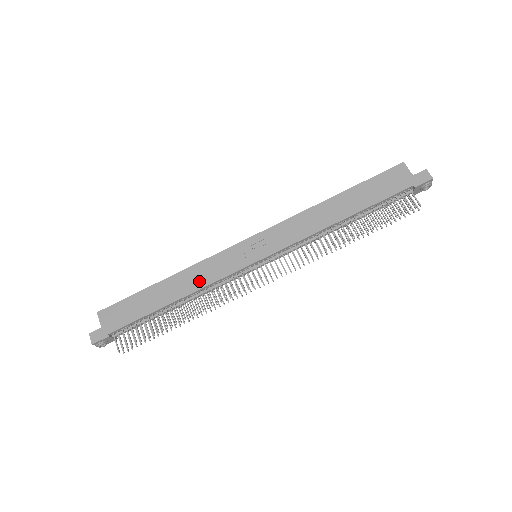
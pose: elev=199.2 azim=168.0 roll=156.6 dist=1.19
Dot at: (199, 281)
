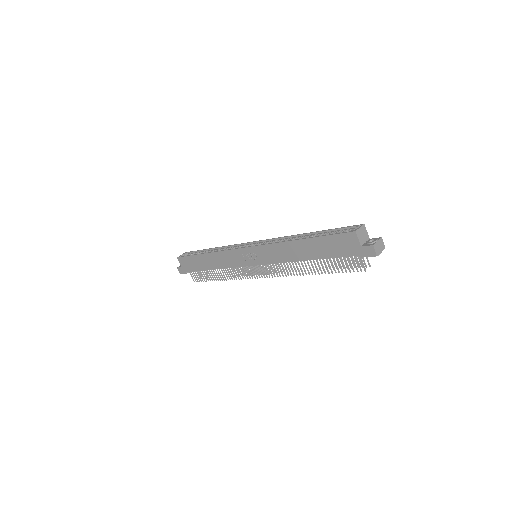
Dot at: (223, 263)
